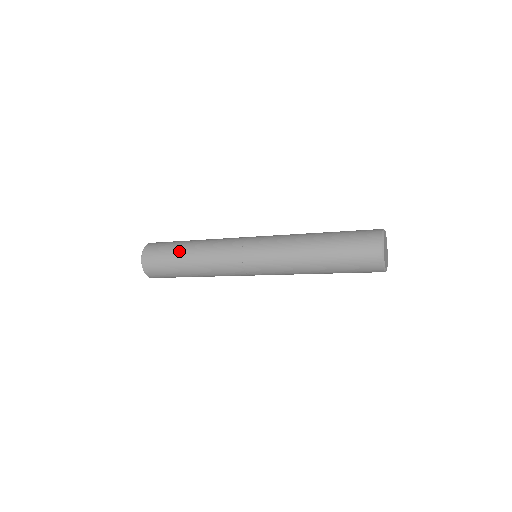
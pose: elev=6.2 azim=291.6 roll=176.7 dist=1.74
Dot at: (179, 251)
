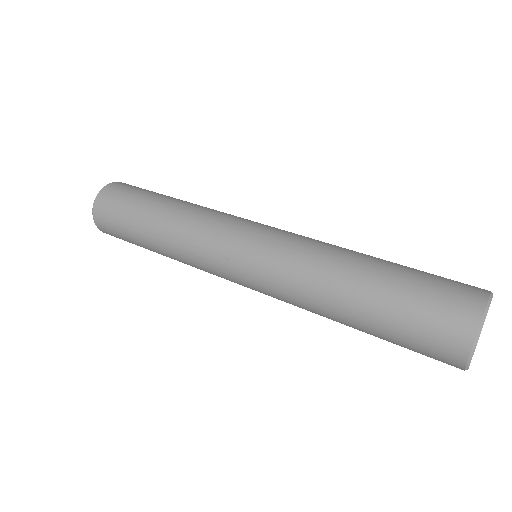
Dot at: (139, 225)
